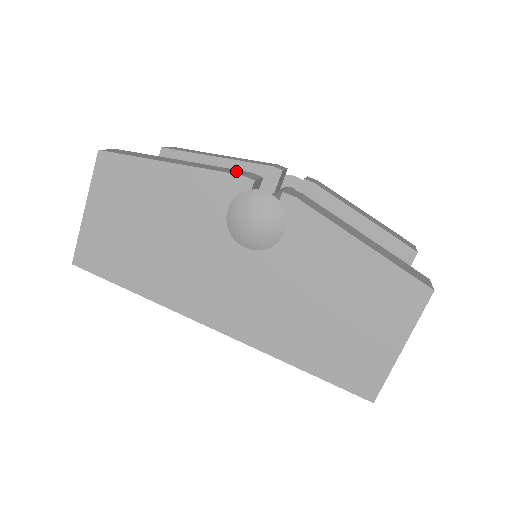
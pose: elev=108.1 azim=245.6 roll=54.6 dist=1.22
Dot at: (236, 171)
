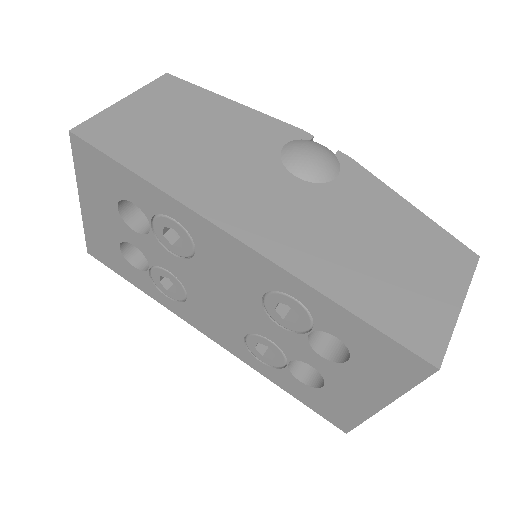
Dot at: occluded
